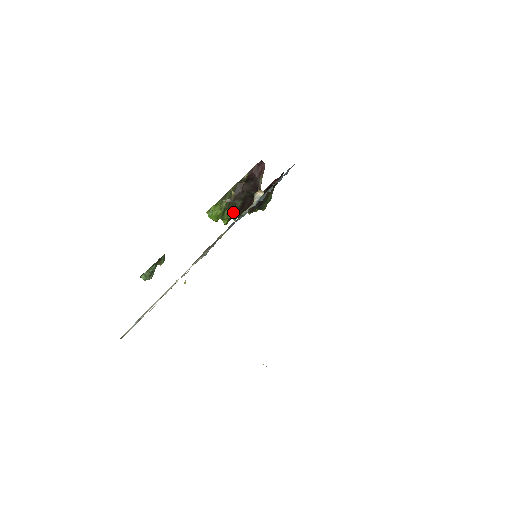
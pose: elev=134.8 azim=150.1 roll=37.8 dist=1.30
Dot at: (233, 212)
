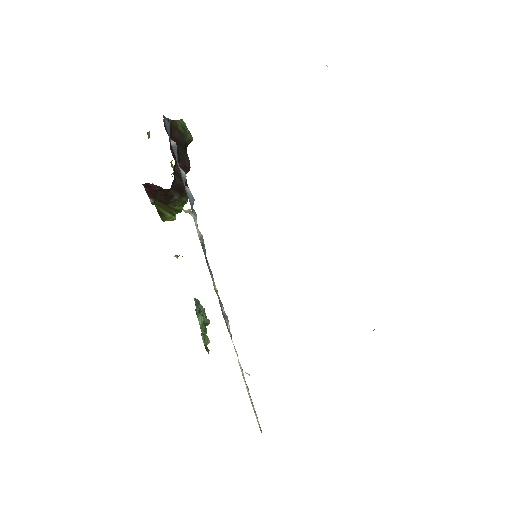
Dot at: (181, 201)
